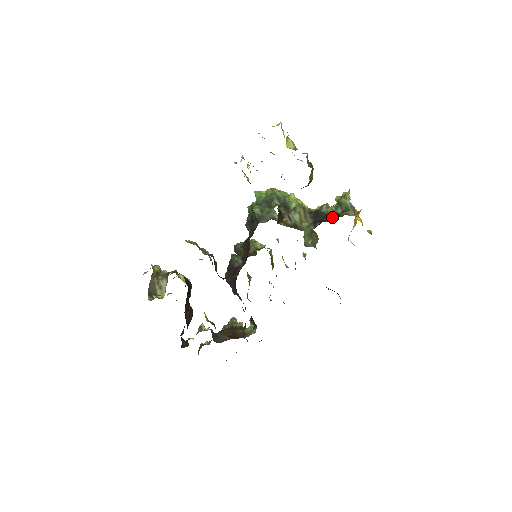
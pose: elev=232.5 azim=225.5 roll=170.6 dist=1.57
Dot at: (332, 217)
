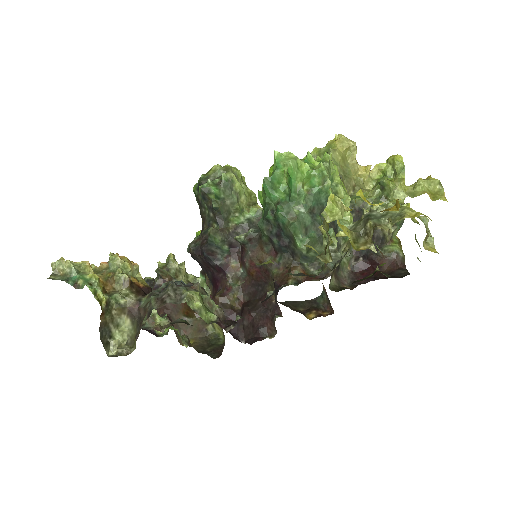
Dot at: (377, 243)
